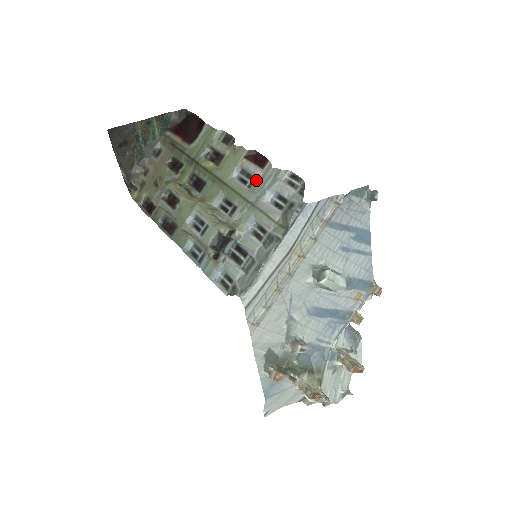
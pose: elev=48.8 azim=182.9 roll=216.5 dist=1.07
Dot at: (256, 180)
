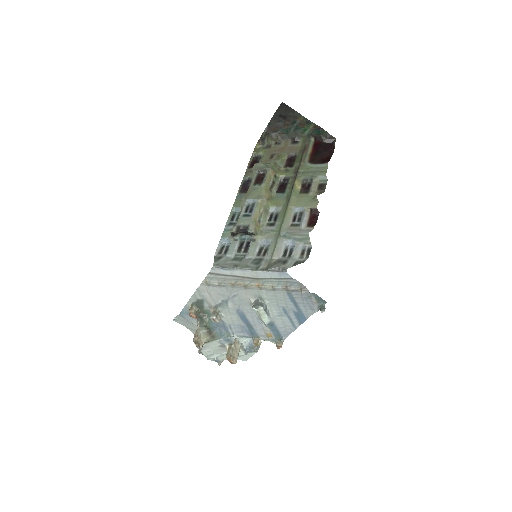
Dot at: (297, 227)
